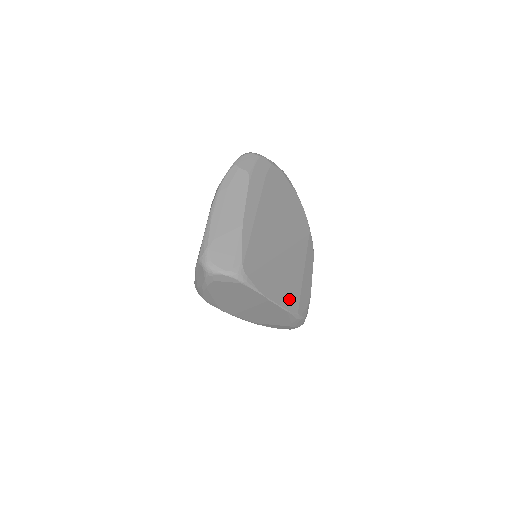
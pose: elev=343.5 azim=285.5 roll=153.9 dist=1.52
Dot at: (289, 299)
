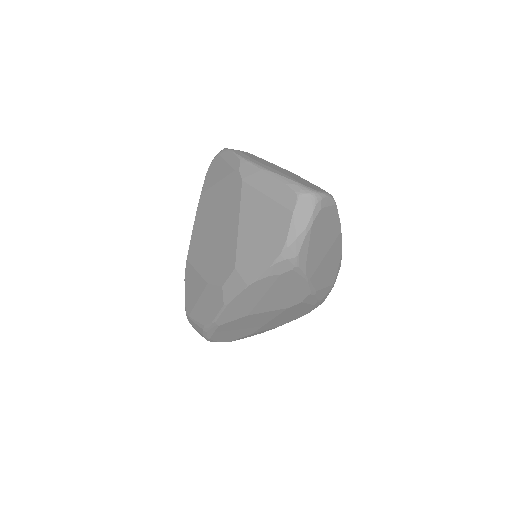
Dot at: occluded
